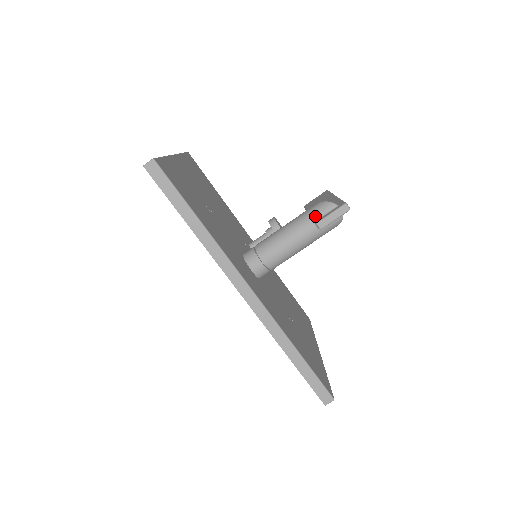
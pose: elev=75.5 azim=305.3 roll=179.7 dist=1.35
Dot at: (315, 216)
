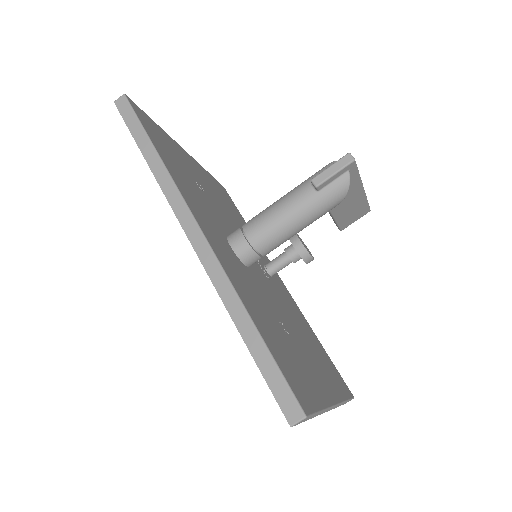
Dot at: (313, 177)
